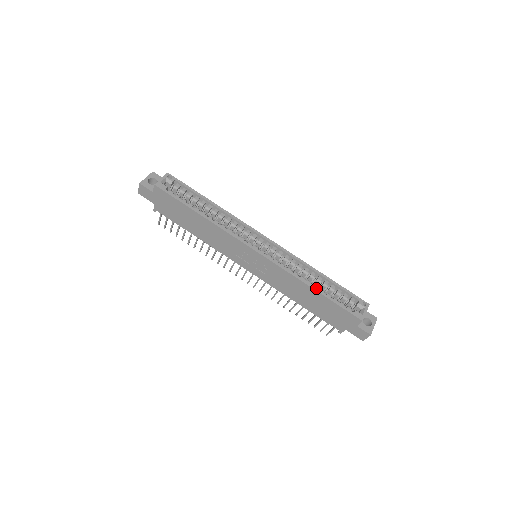
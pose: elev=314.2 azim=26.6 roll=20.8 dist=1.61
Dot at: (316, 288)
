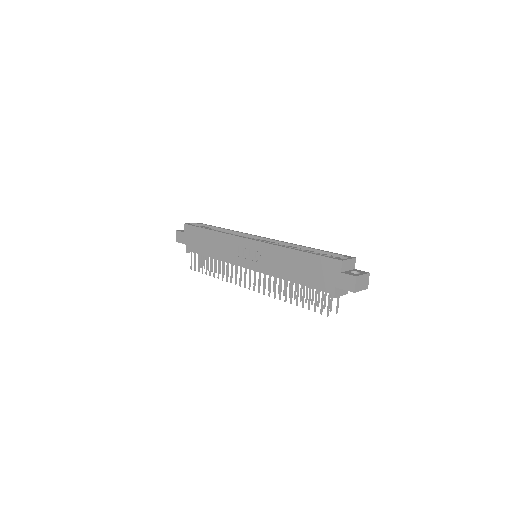
Dot at: occluded
